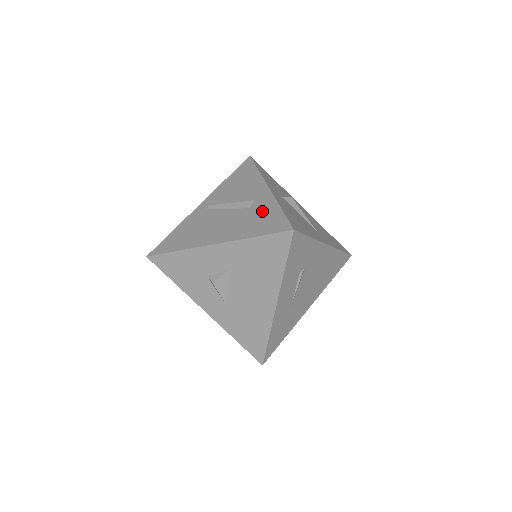
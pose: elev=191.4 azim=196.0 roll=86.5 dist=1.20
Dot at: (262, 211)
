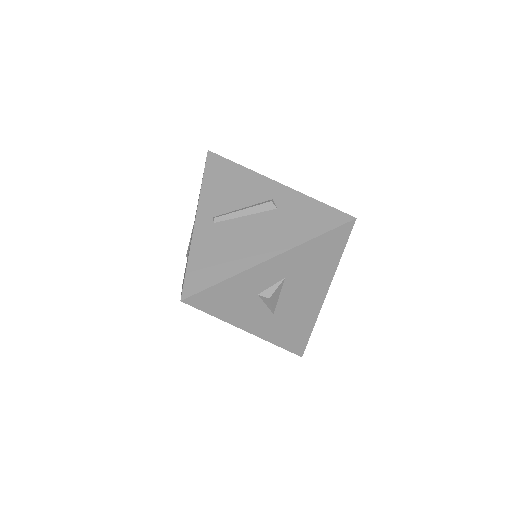
Dot at: (297, 208)
